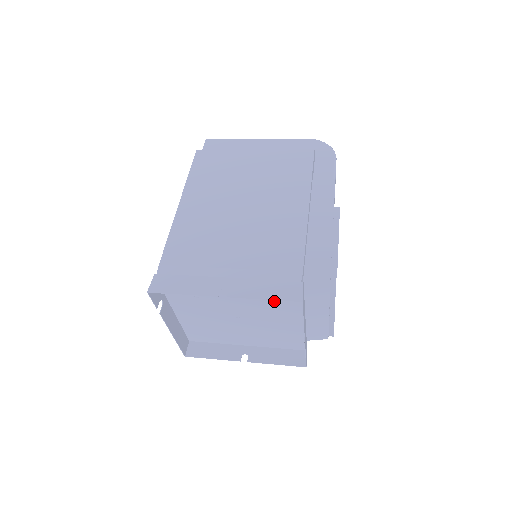
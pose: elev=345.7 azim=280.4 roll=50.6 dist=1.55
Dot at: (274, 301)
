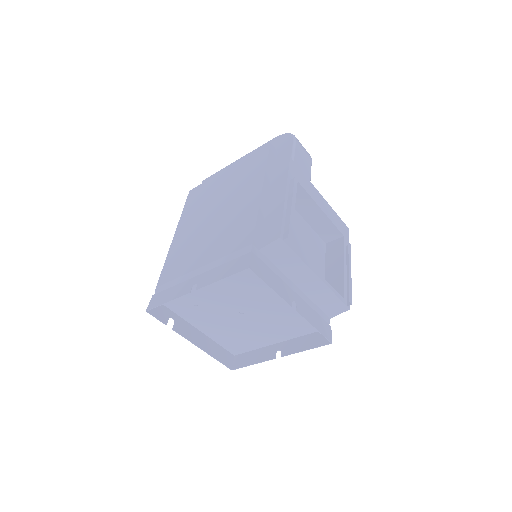
Dot at: (250, 283)
